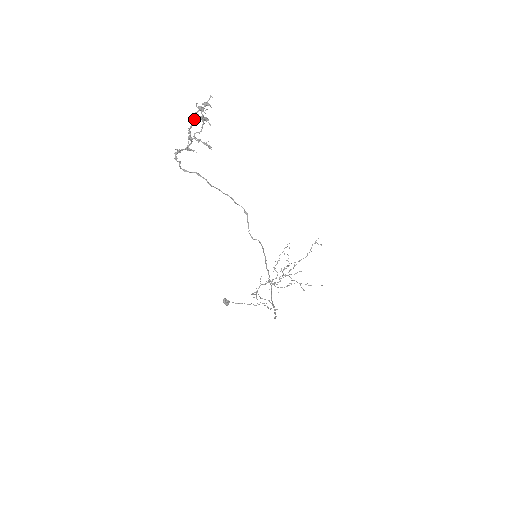
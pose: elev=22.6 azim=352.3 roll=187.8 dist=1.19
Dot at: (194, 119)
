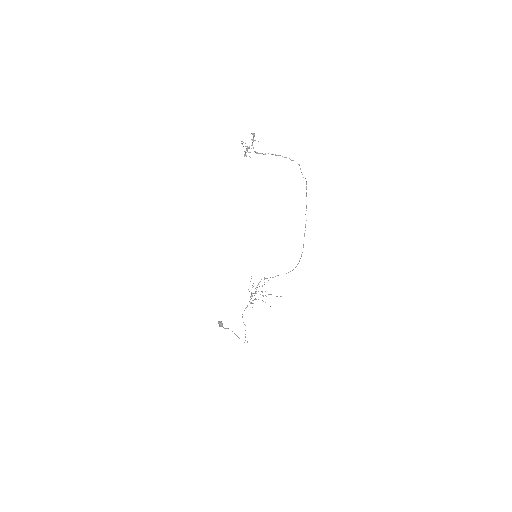
Dot at: occluded
